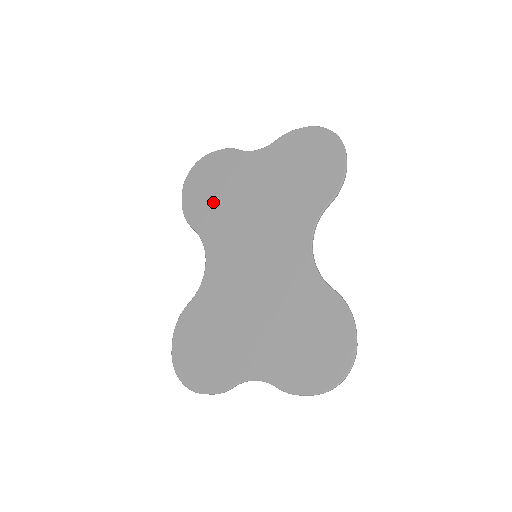
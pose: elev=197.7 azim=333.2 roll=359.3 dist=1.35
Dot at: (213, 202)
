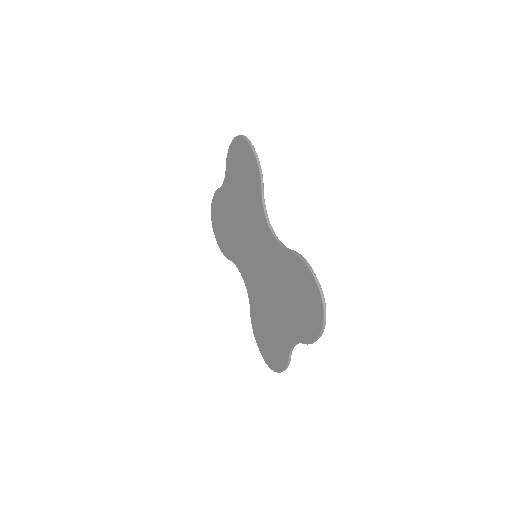
Dot at: (227, 235)
